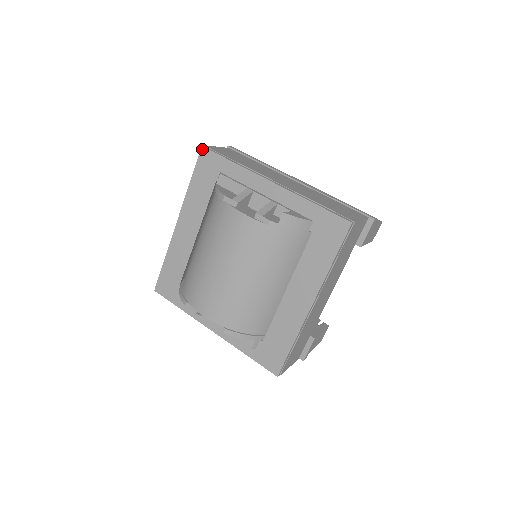
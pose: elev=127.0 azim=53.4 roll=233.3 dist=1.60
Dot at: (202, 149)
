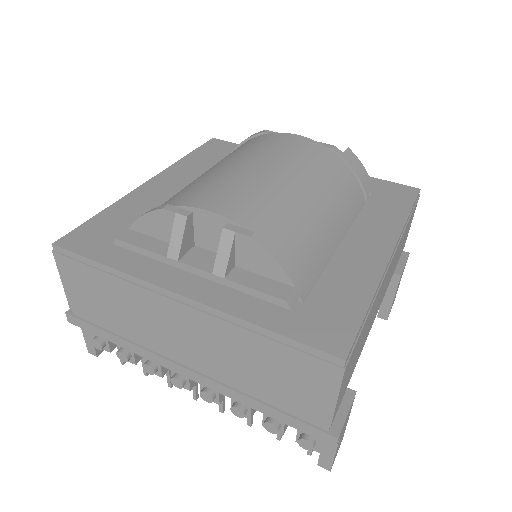
Dot at: (213, 139)
